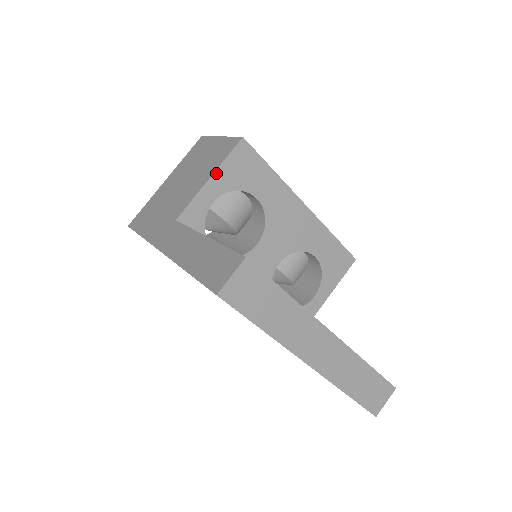
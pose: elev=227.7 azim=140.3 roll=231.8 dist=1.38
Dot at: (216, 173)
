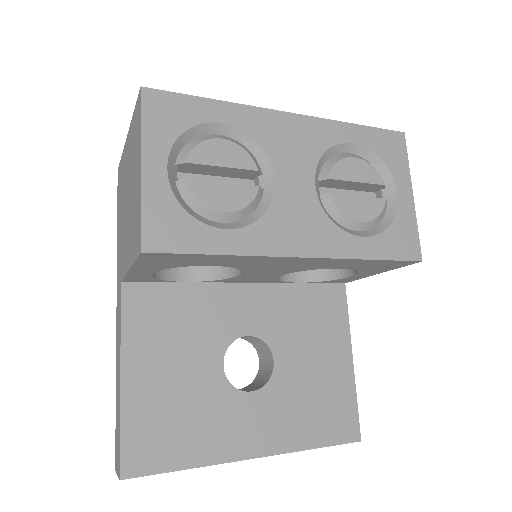
Dot at: (134, 267)
